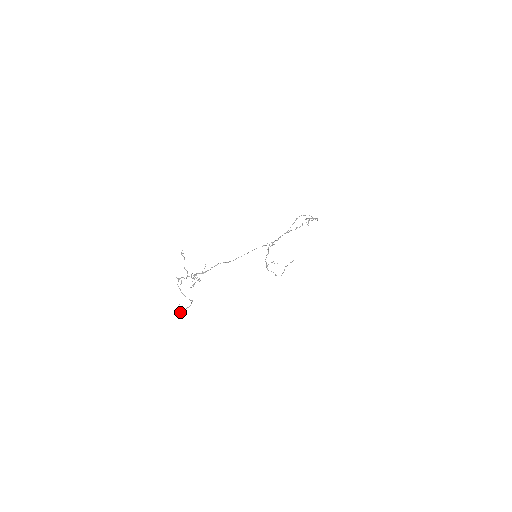
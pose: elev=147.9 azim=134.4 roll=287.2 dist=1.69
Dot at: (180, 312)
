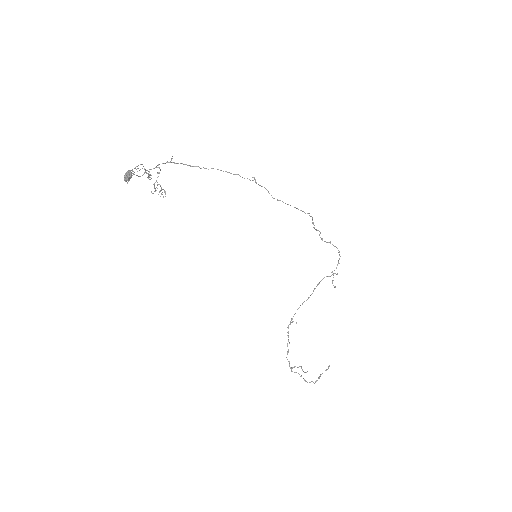
Dot at: occluded
